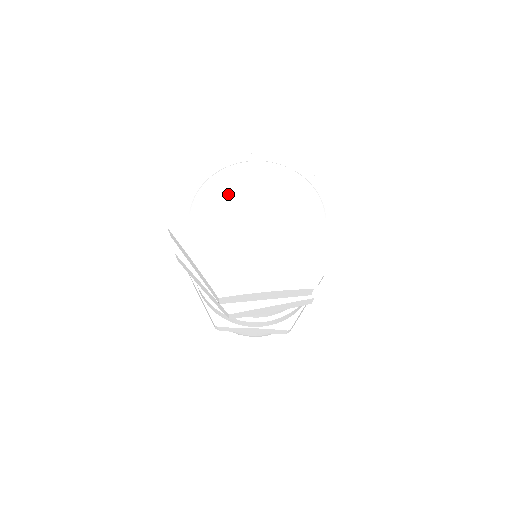
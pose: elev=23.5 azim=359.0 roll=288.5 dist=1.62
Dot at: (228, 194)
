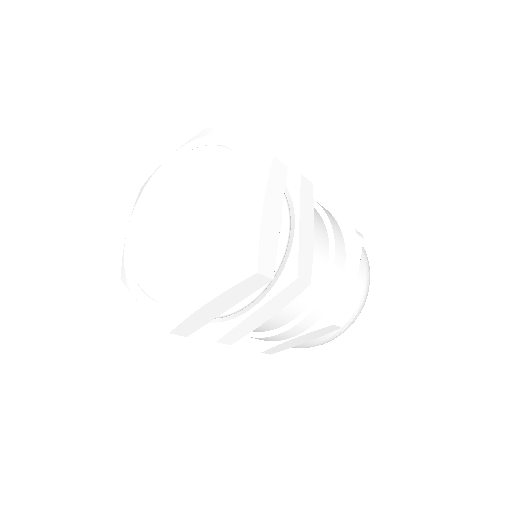
Dot at: (157, 213)
